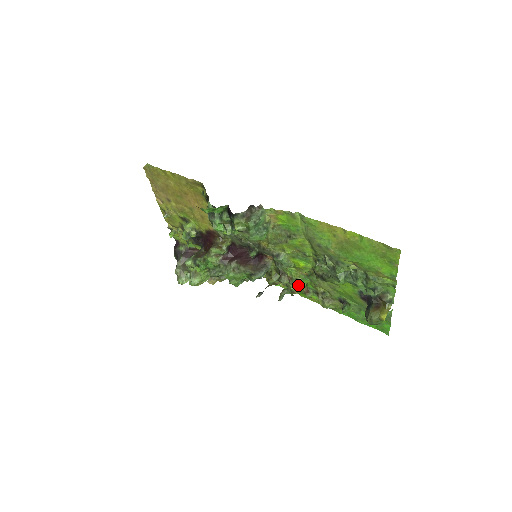
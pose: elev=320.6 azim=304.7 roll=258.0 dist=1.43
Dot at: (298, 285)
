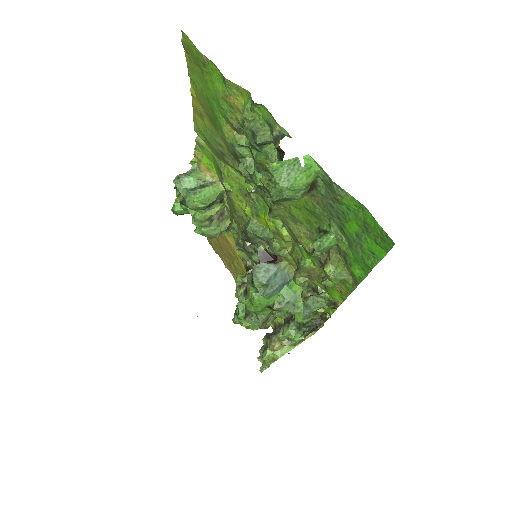
Dot at: (315, 276)
